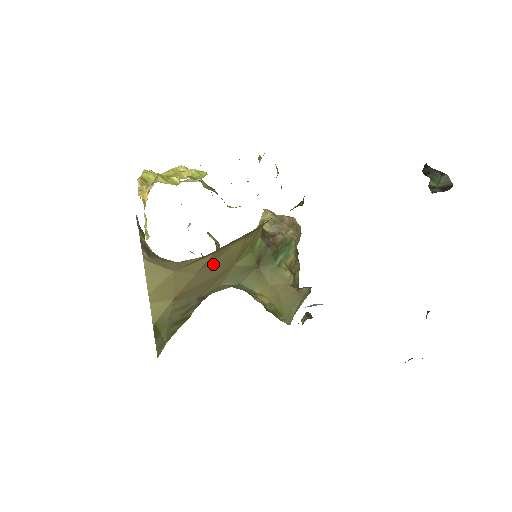
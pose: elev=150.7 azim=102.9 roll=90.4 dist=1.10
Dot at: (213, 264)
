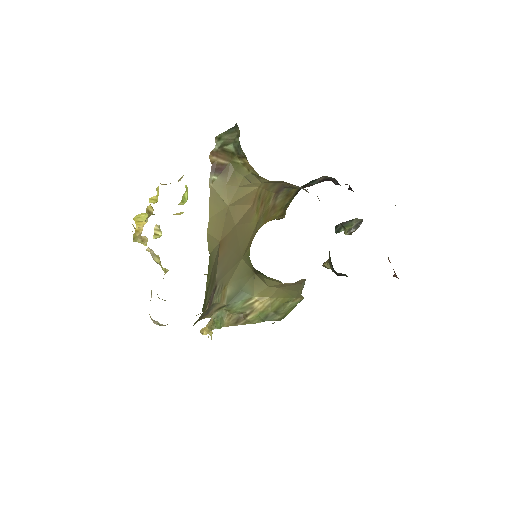
Dot at: (241, 230)
